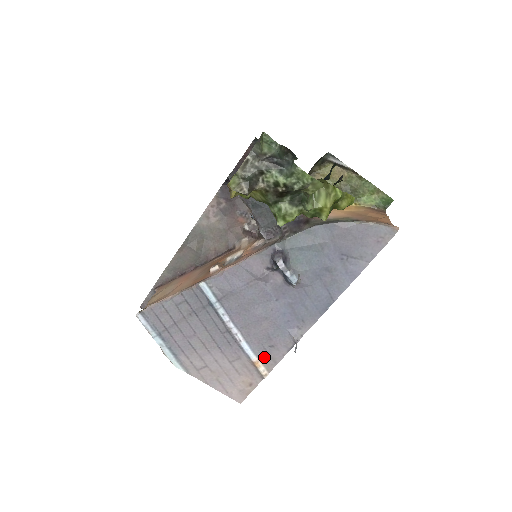
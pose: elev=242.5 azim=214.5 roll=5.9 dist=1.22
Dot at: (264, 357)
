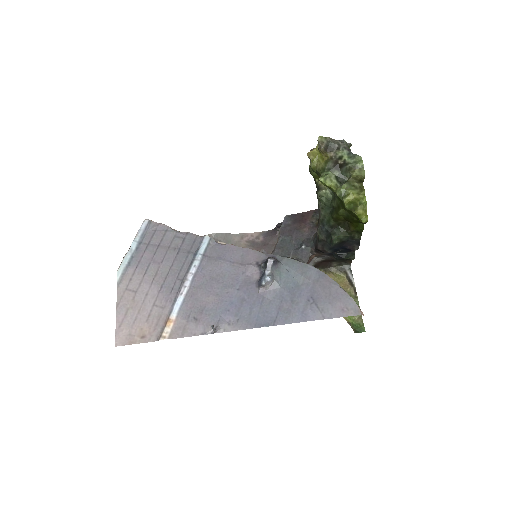
Dot at: (180, 323)
